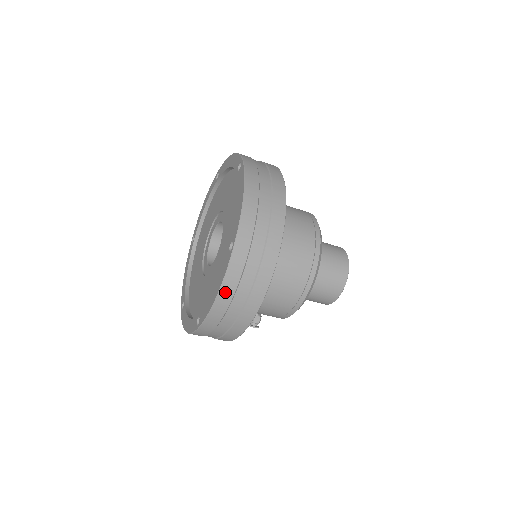
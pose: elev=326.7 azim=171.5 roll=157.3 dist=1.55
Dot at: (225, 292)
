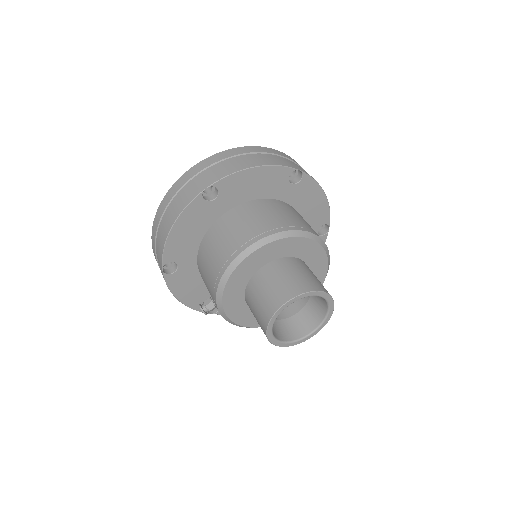
Dot at: (166, 200)
